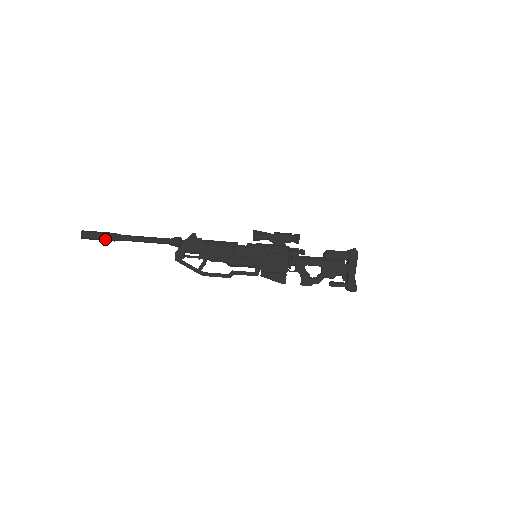
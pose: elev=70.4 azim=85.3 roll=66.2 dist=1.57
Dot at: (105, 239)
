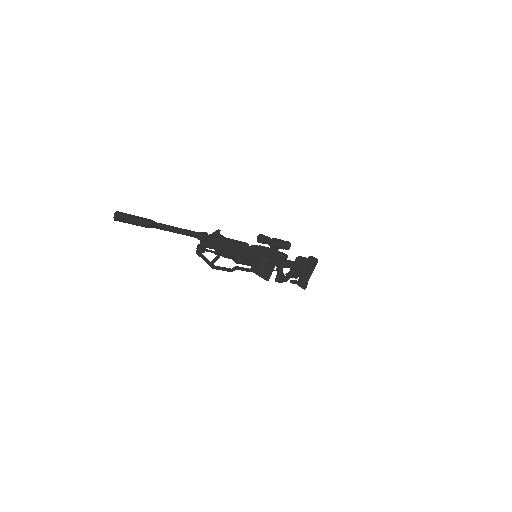
Dot at: (141, 226)
